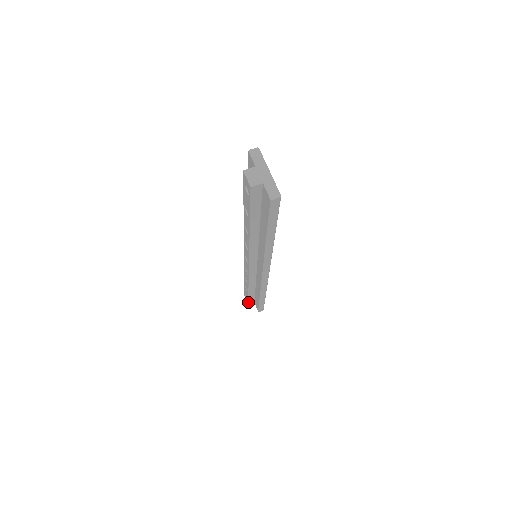
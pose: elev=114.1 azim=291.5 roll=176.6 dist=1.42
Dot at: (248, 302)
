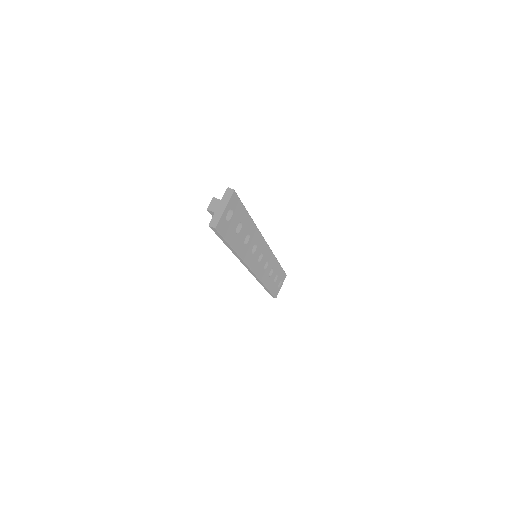
Dot at: occluded
